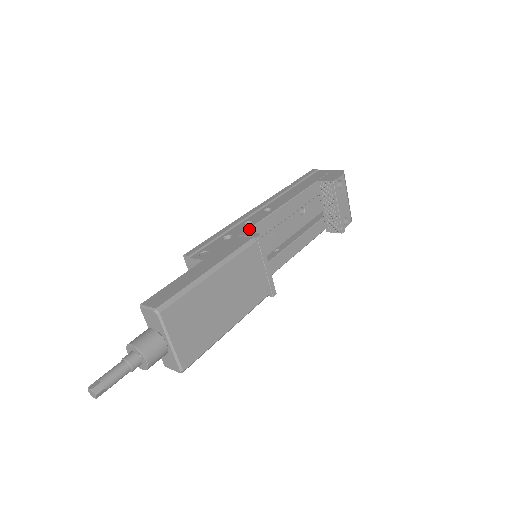
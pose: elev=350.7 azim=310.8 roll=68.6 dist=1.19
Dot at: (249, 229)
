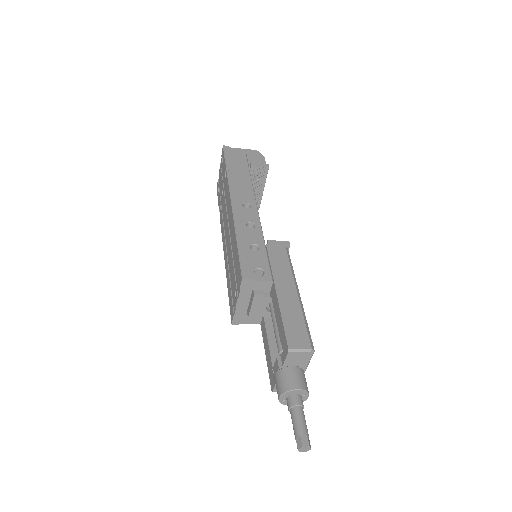
Dot at: occluded
